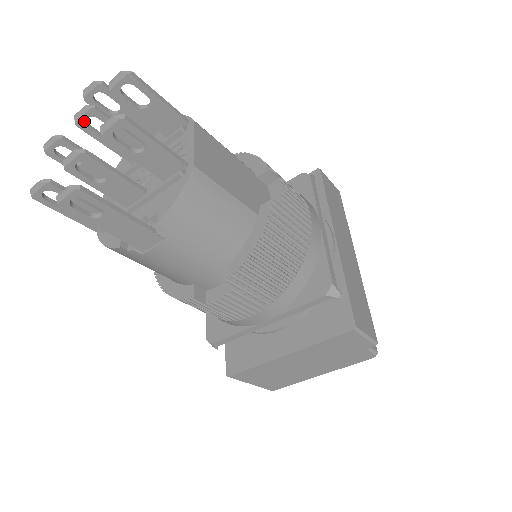
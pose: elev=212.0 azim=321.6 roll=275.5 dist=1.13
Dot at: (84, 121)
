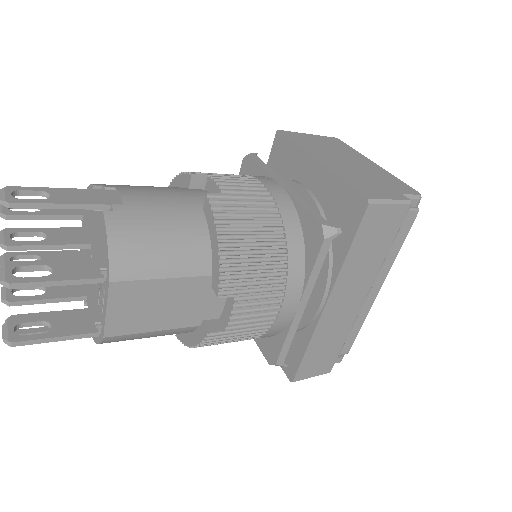
Dot at: (9, 238)
